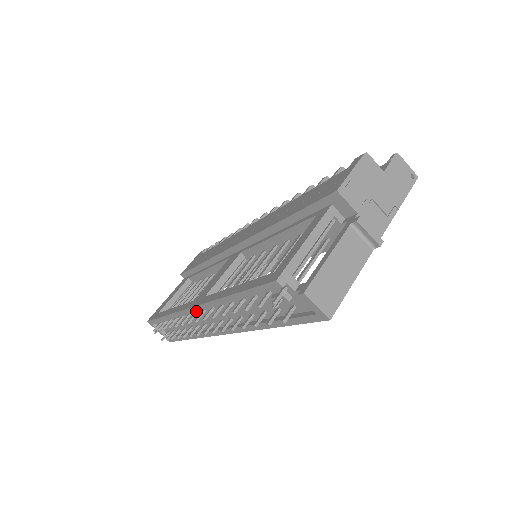
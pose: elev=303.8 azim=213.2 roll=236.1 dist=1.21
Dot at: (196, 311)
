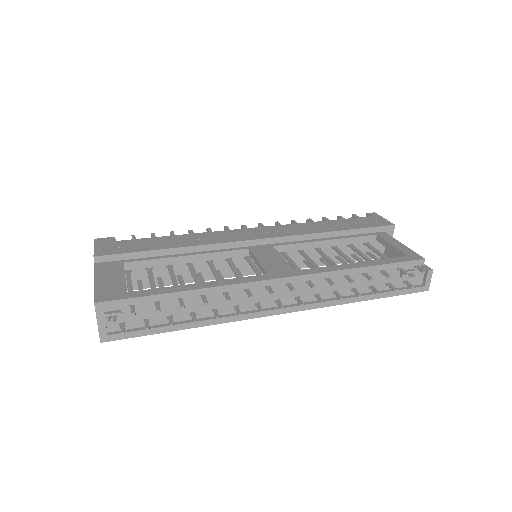
Dot at: (283, 283)
